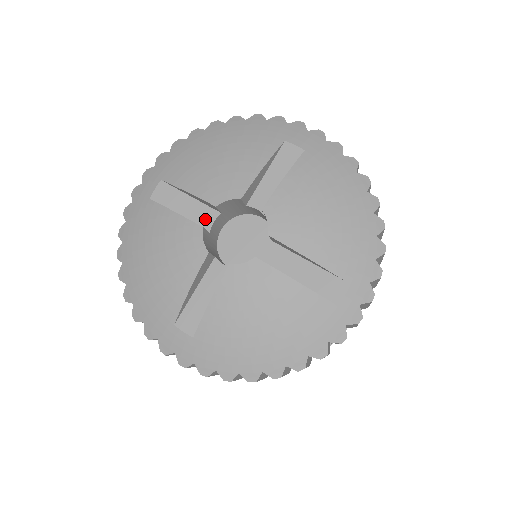
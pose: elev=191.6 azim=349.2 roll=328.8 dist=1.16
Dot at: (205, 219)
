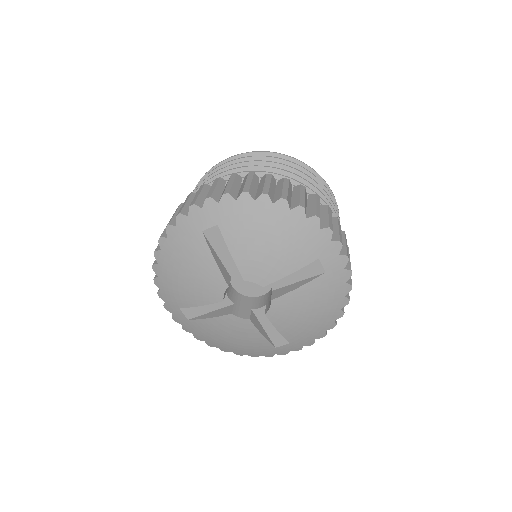
Dot at: (223, 301)
